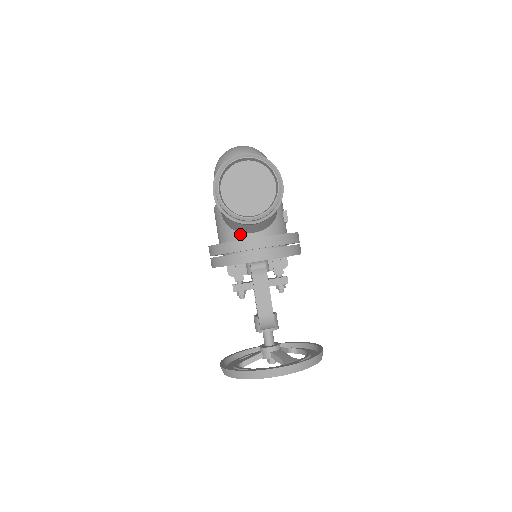
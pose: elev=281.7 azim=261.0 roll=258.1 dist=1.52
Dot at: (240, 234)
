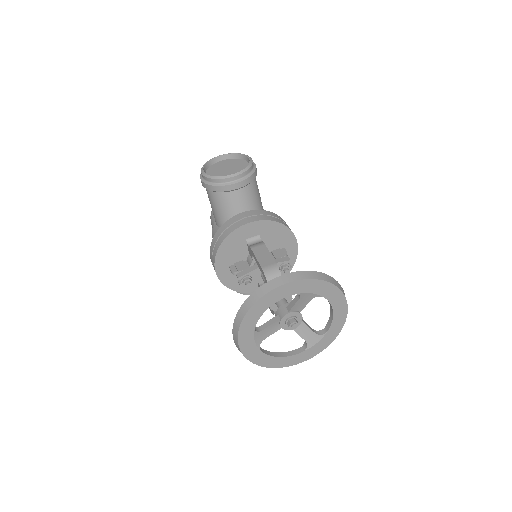
Dot at: occluded
